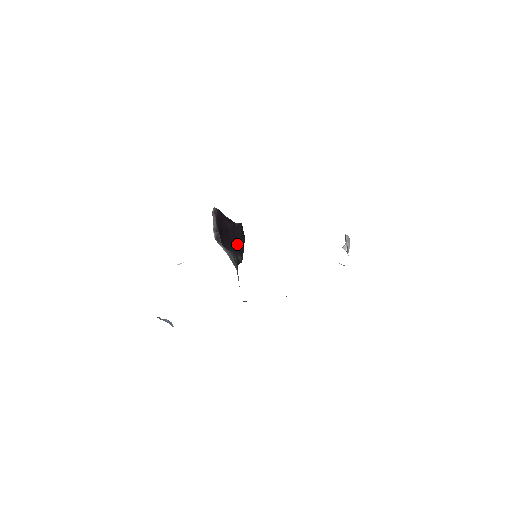
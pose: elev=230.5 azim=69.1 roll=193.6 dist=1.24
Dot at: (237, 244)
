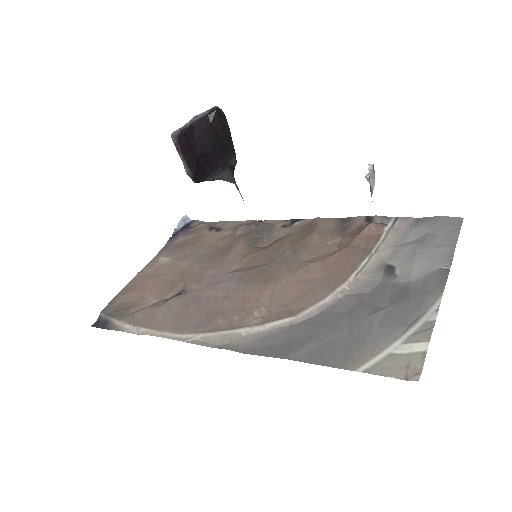
Dot at: (222, 150)
